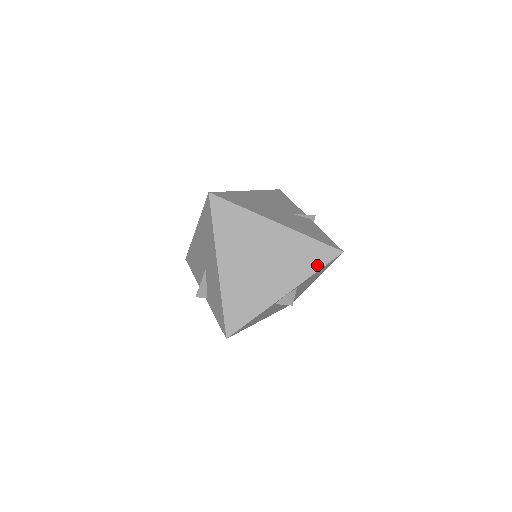
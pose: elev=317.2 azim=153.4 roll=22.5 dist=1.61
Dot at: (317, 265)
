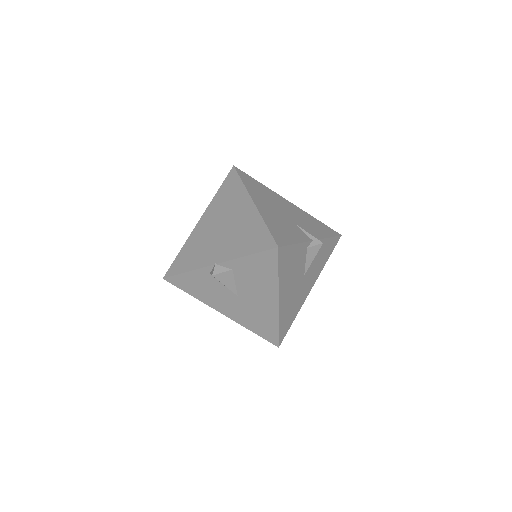
Dot at: (252, 249)
